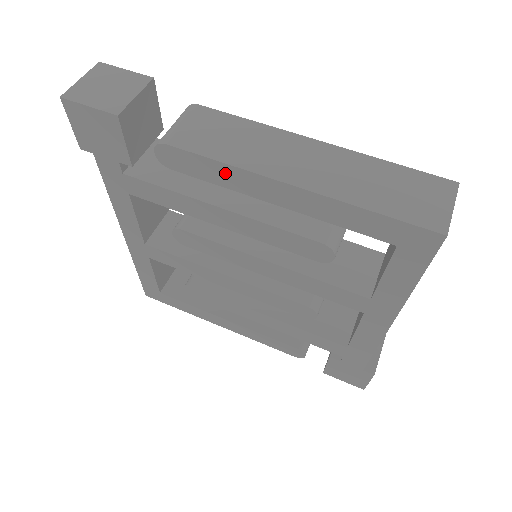
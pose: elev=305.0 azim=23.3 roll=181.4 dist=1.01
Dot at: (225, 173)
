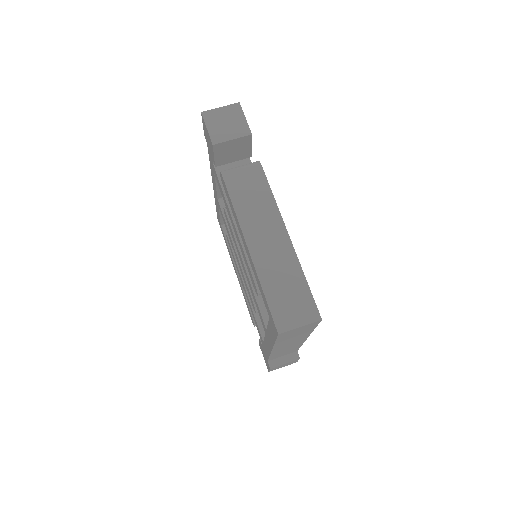
Dot at: (234, 213)
